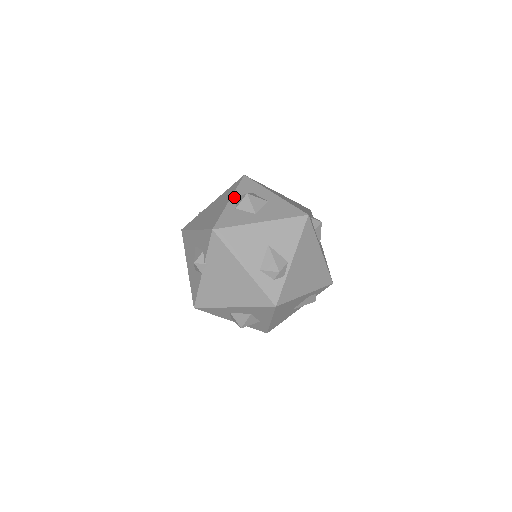
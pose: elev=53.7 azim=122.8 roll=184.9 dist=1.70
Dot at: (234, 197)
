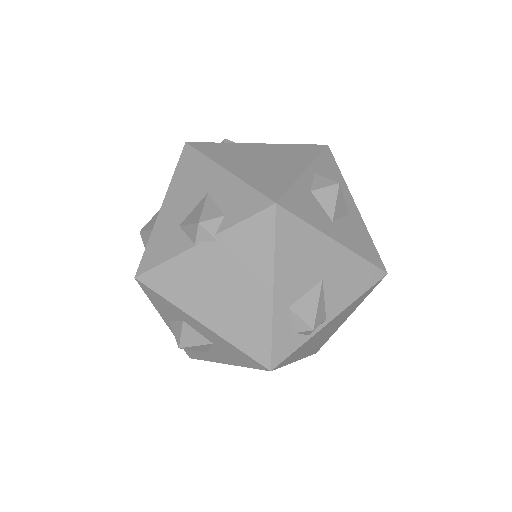
Dot at: (312, 170)
